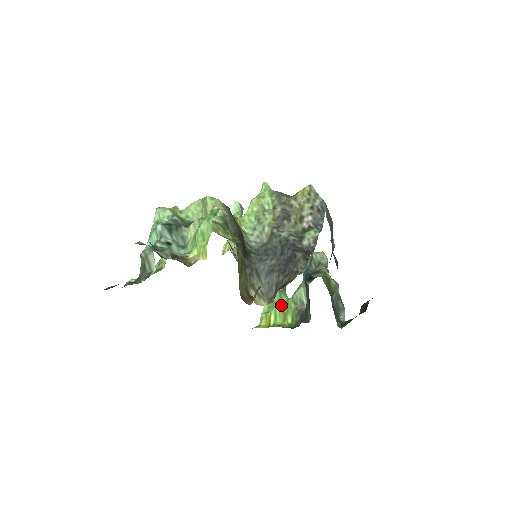
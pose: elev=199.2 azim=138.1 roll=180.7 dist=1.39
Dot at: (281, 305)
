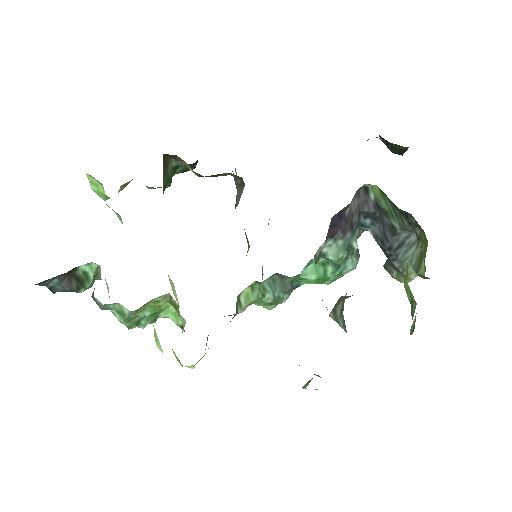
Dot at: occluded
